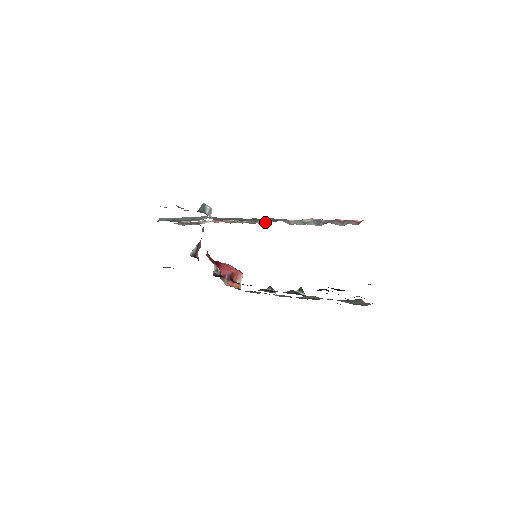
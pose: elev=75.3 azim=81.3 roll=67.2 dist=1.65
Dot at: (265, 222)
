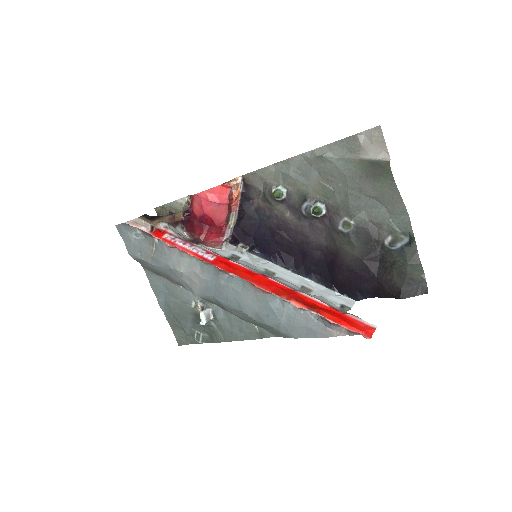
Dot at: (240, 277)
